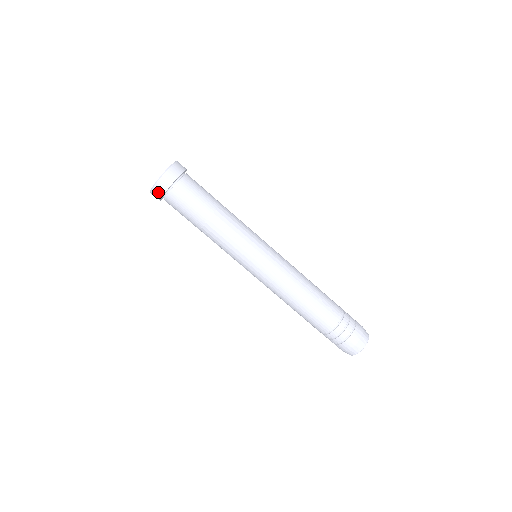
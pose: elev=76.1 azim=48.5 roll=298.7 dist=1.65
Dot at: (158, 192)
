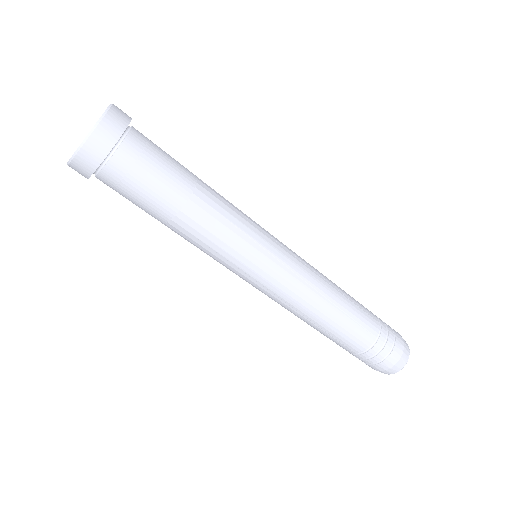
Dot at: (92, 155)
